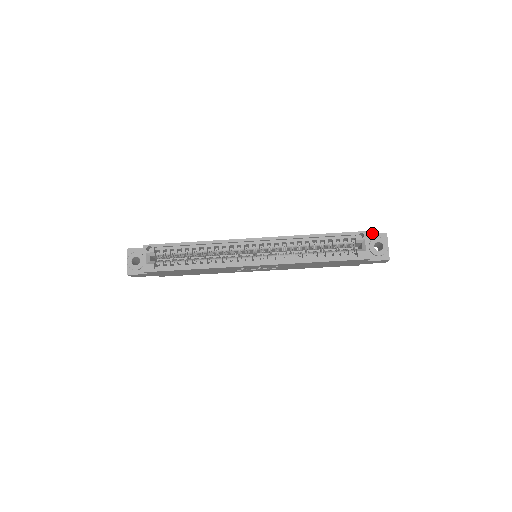
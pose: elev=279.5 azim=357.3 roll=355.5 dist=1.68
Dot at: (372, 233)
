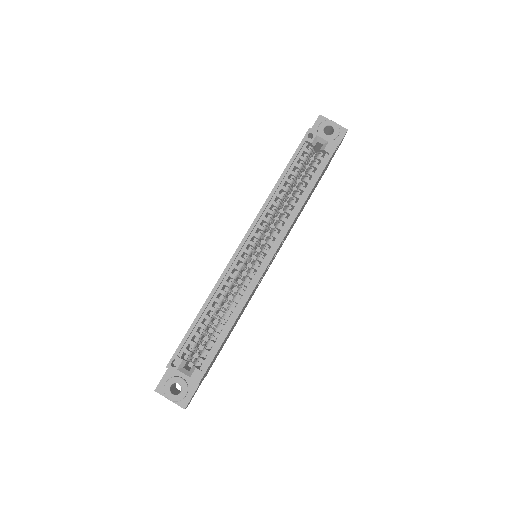
Dot at: (311, 128)
